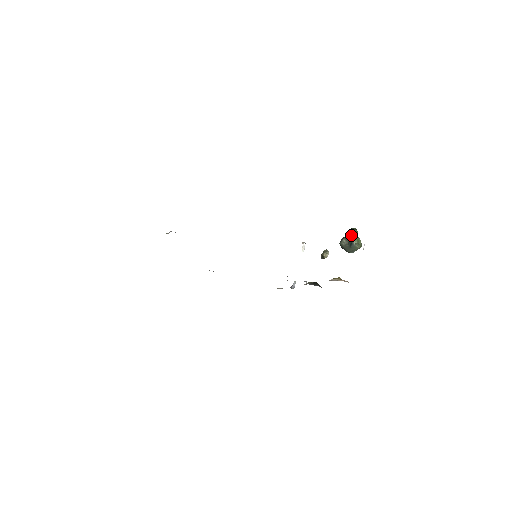
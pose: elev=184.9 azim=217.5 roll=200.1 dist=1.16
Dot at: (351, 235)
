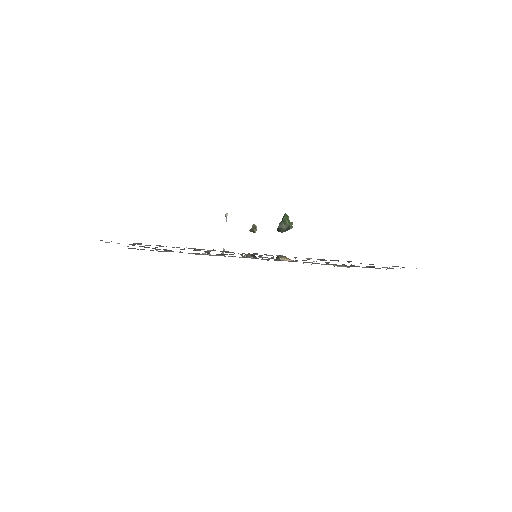
Dot at: (289, 222)
